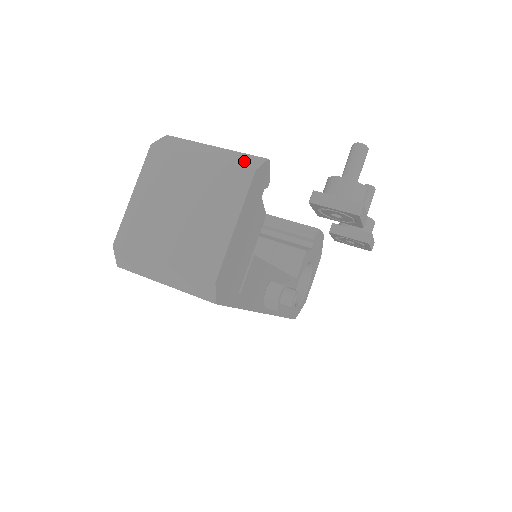
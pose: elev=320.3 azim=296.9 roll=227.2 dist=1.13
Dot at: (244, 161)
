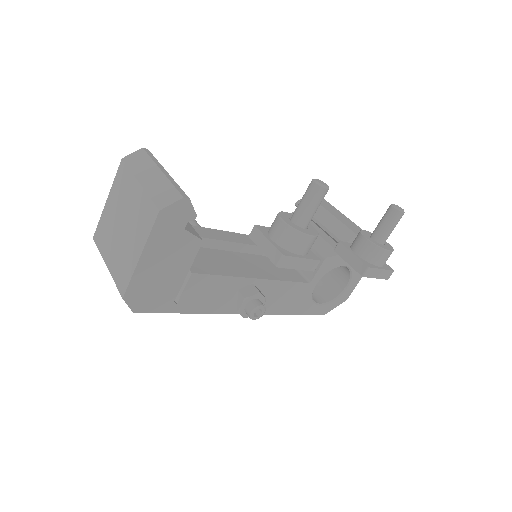
Dot at: (162, 196)
